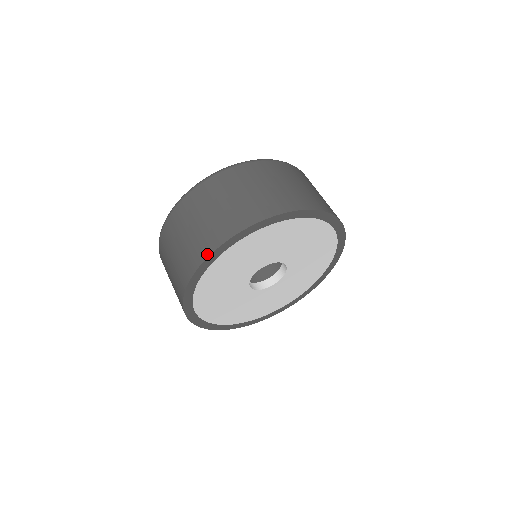
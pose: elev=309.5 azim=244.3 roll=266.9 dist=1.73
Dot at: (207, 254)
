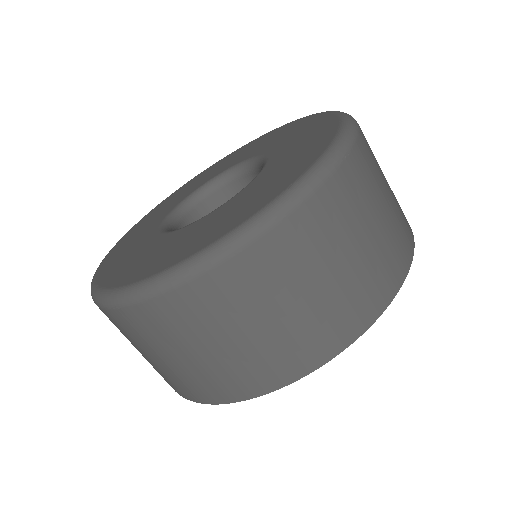
Dot at: (298, 375)
